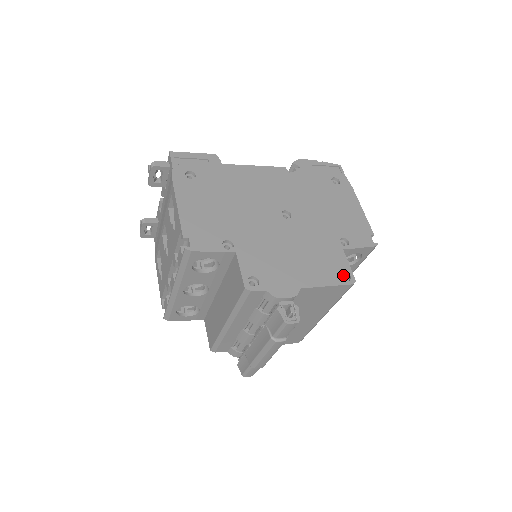
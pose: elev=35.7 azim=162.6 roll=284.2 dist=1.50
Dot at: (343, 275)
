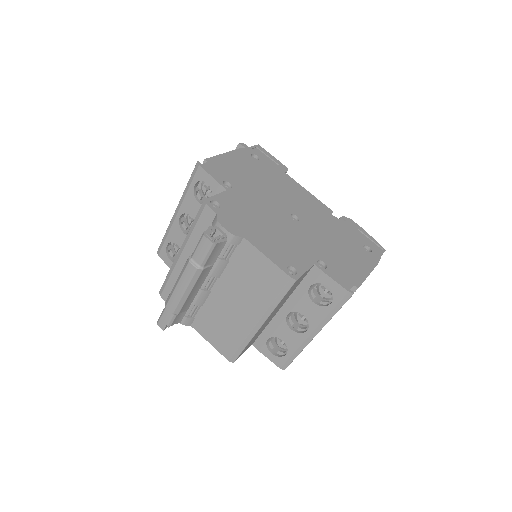
Dot at: (292, 272)
